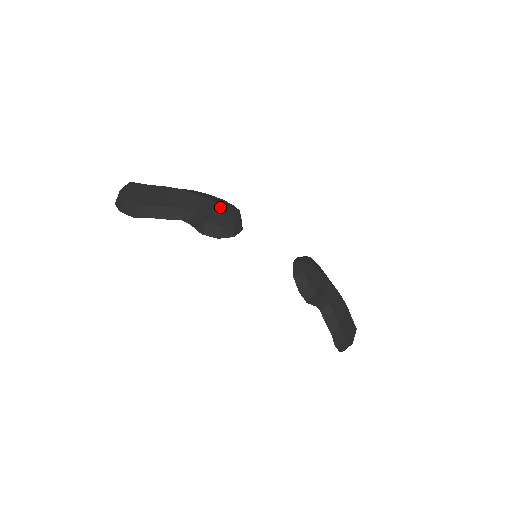
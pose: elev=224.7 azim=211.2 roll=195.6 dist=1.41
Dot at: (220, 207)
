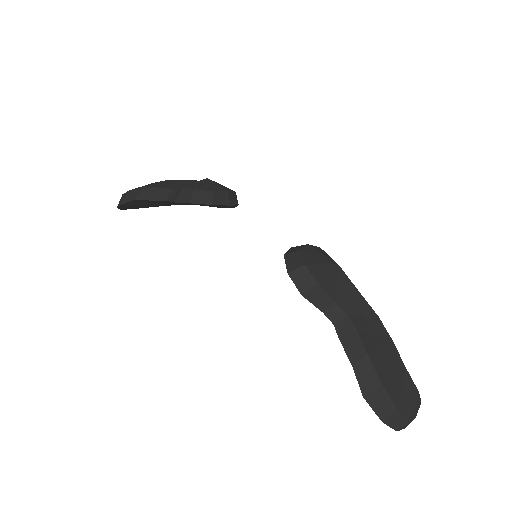
Dot at: (207, 180)
